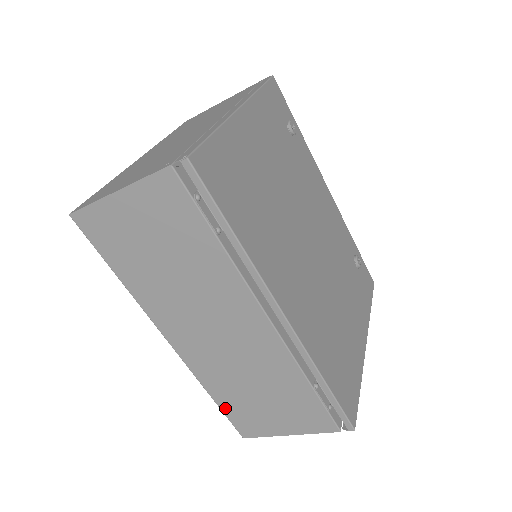
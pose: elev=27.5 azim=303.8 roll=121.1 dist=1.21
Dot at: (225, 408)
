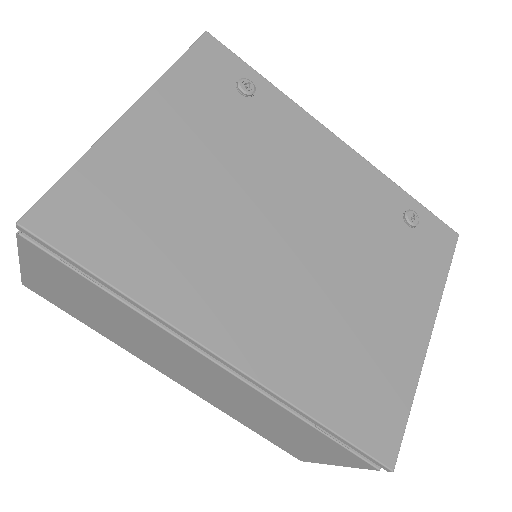
Dot at: (262, 434)
